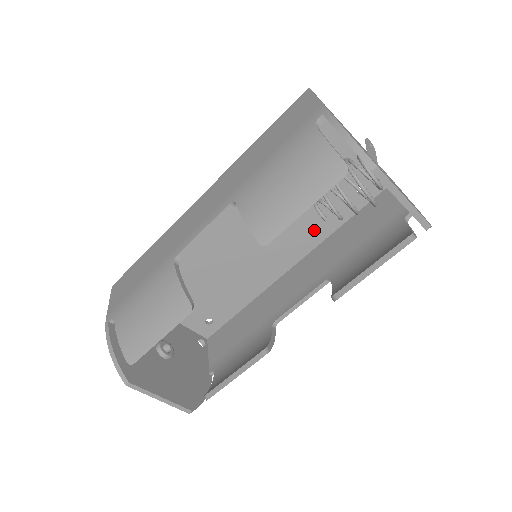
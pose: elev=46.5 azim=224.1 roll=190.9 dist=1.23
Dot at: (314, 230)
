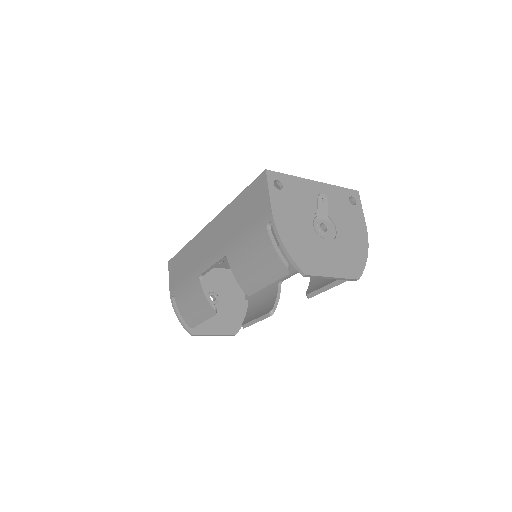
Dot at: occluded
